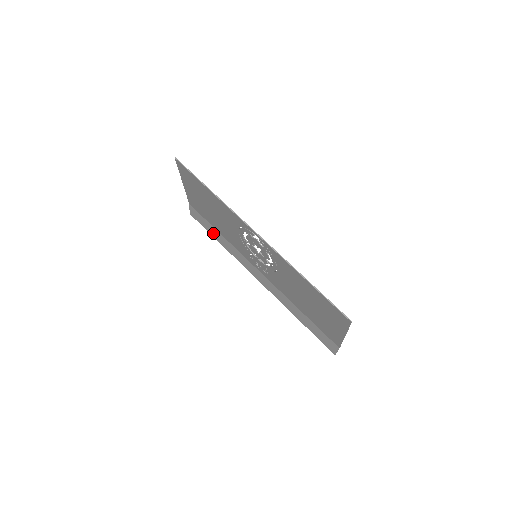
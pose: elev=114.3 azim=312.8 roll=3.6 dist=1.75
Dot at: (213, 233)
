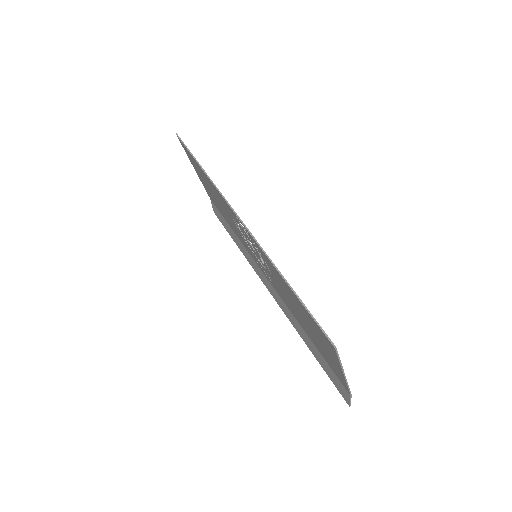
Dot at: (231, 233)
